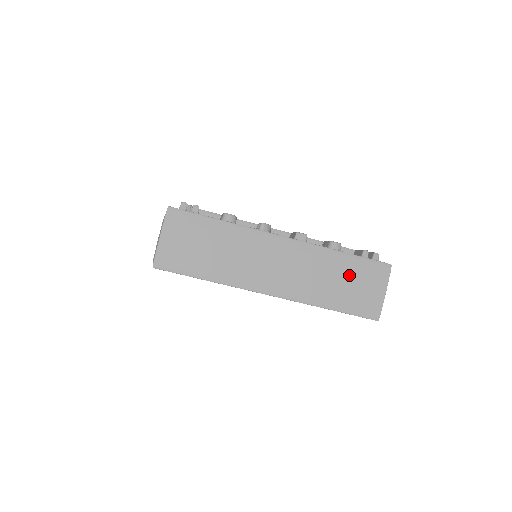
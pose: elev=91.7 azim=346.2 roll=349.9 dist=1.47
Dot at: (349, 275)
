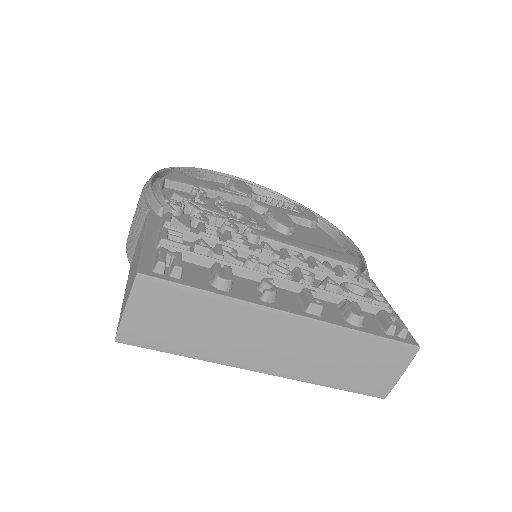
Dot at: (364, 356)
